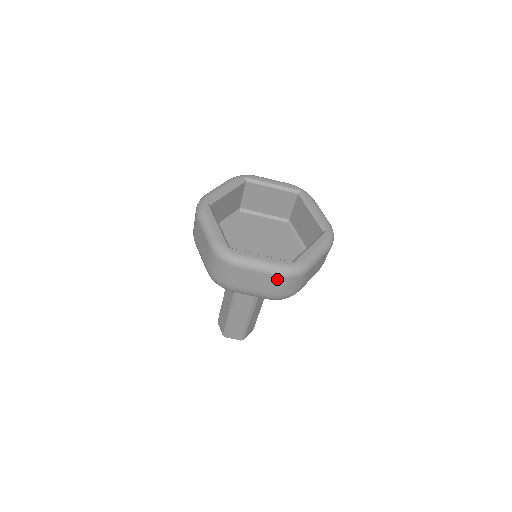
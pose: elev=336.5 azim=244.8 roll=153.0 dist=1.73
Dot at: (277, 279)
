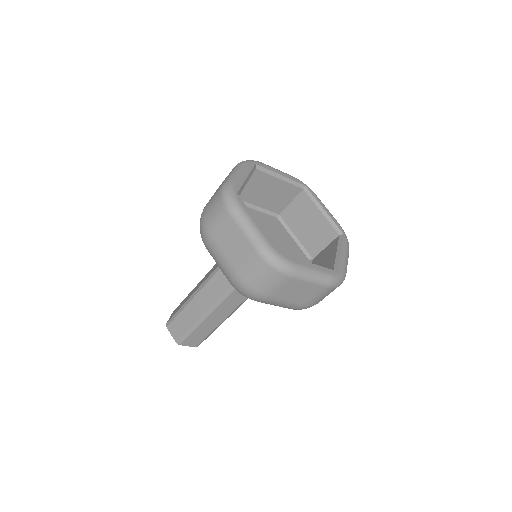
Dot at: (322, 290)
